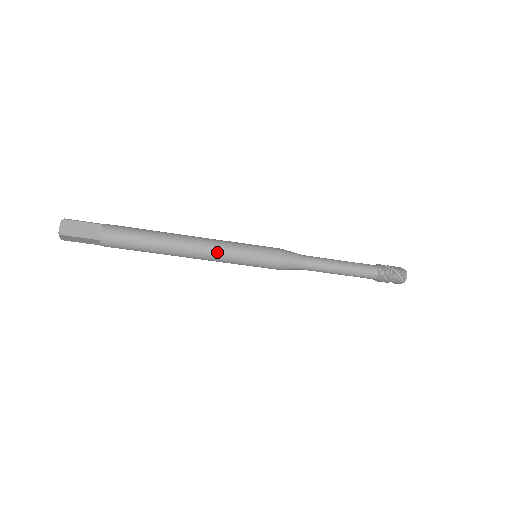
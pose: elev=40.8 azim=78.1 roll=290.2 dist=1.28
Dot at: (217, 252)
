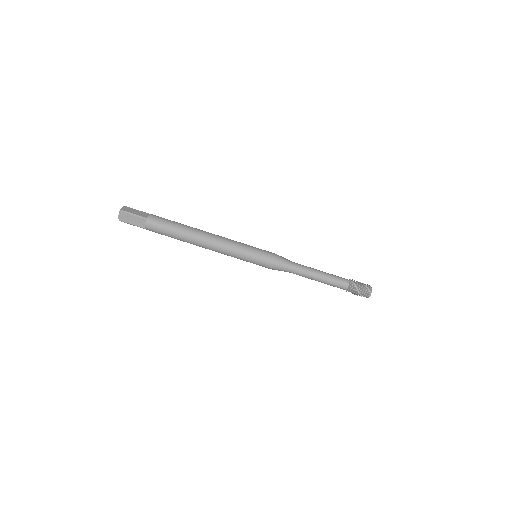
Dot at: (228, 242)
